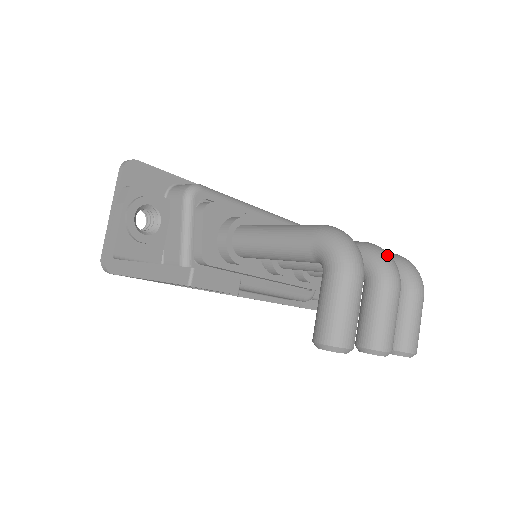
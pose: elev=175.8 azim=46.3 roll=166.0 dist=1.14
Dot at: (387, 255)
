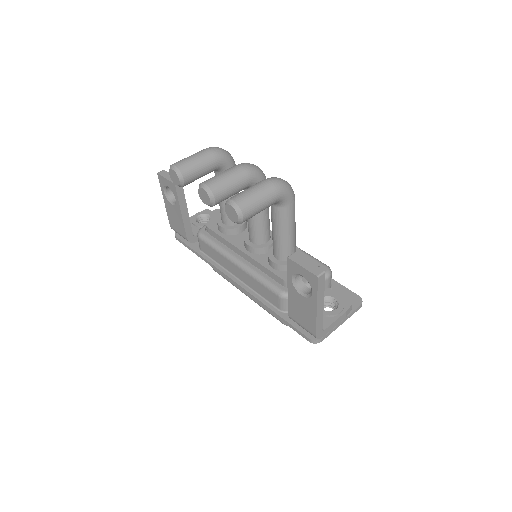
Dot at: occluded
